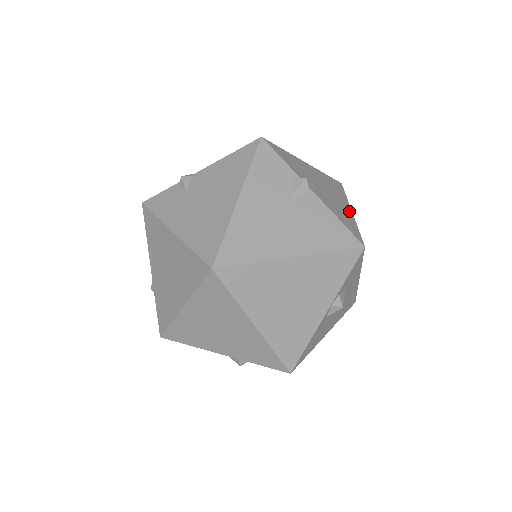
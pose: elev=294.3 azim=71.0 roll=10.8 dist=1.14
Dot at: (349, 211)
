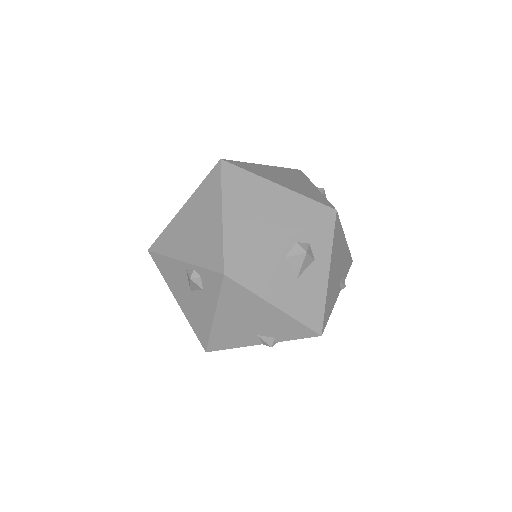
Dot at: occluded
